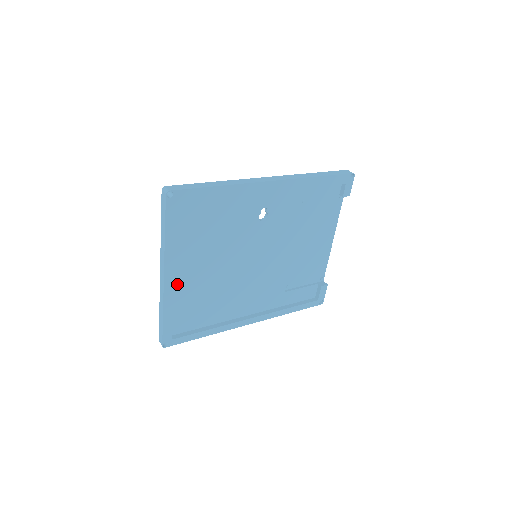
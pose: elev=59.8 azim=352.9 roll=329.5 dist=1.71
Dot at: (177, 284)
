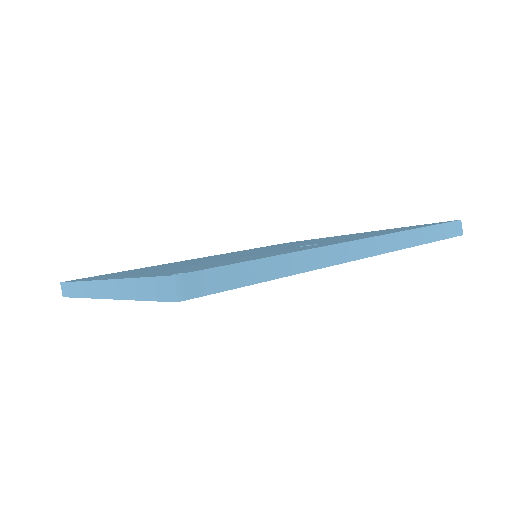
Dot at: occluded
